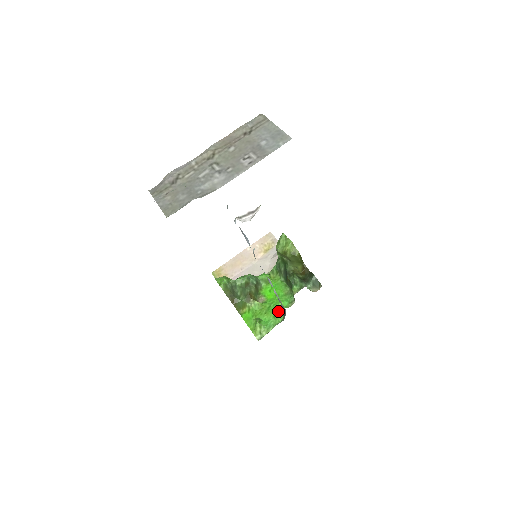
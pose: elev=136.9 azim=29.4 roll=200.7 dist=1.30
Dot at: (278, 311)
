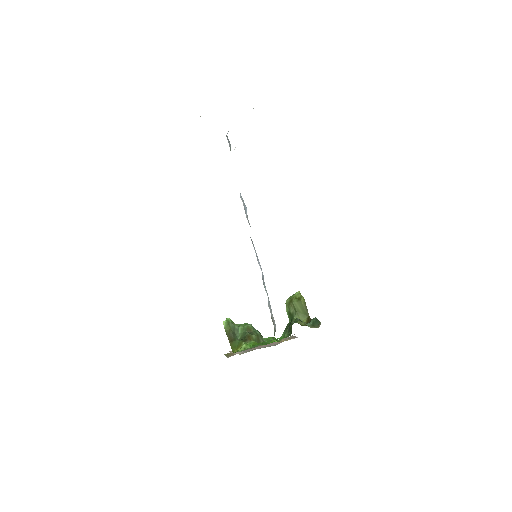
Dot at: occluded
